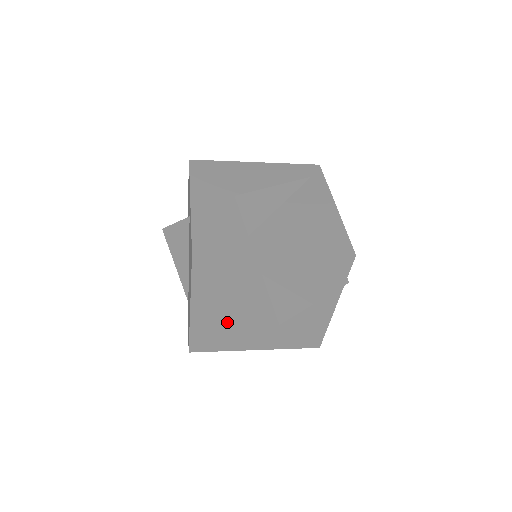
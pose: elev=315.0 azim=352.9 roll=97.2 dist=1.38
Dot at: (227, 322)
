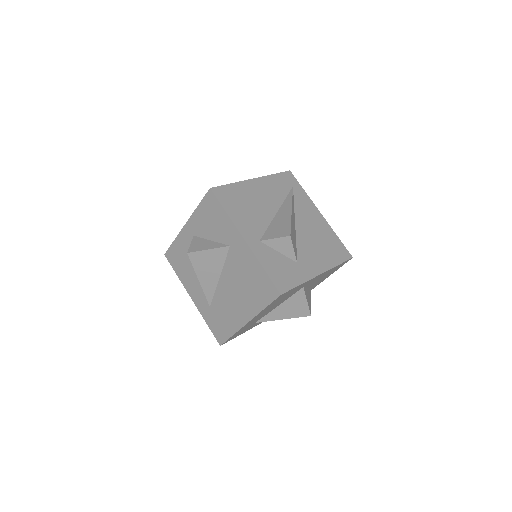
Dot at: (259, 319)
